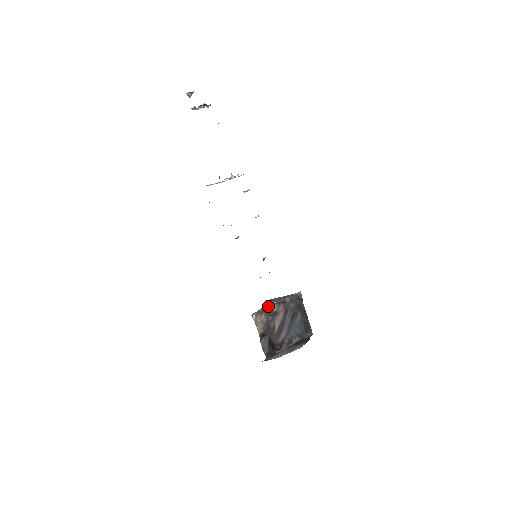
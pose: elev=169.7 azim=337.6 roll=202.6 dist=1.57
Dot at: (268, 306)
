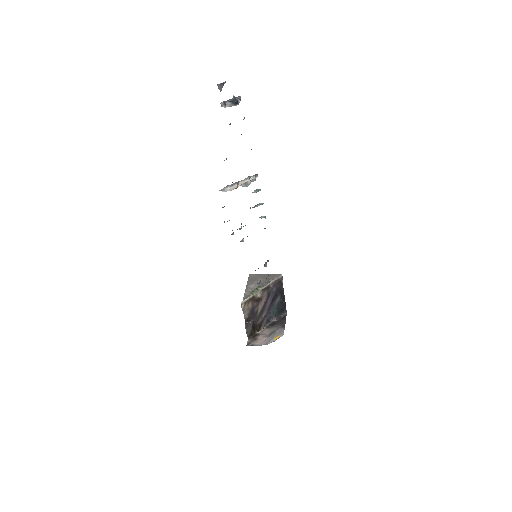
Dot at: (255, 293)
